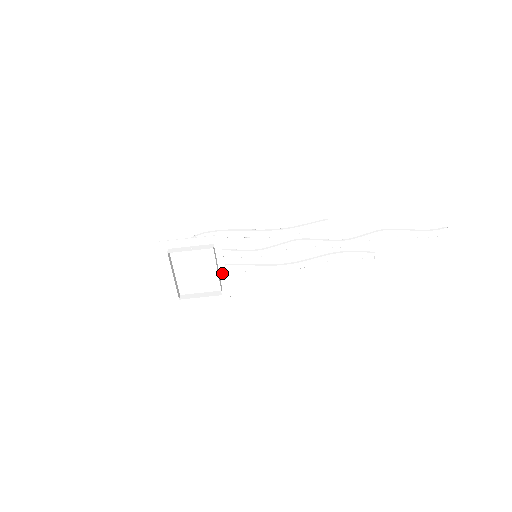
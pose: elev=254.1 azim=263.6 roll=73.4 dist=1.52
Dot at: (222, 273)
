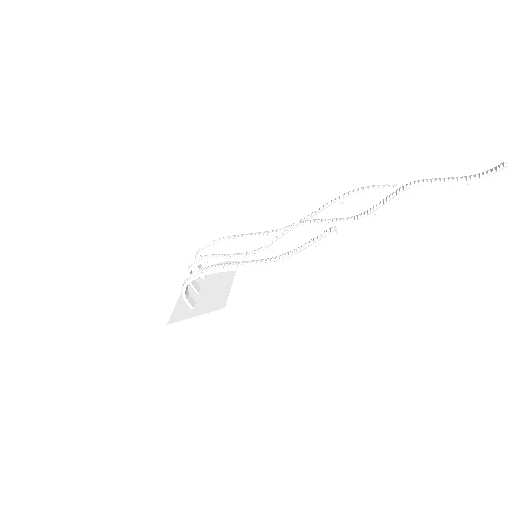
Dot at: (230, 277)
